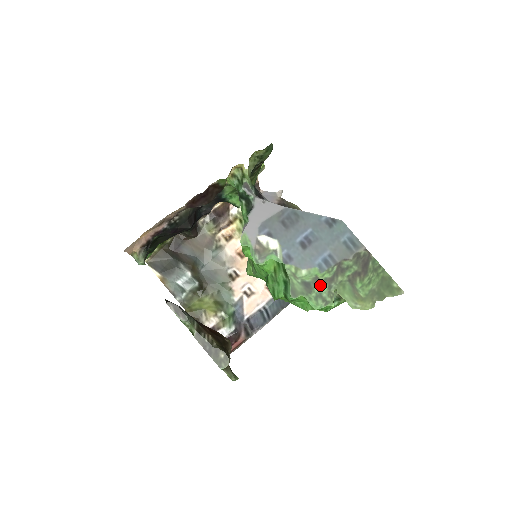
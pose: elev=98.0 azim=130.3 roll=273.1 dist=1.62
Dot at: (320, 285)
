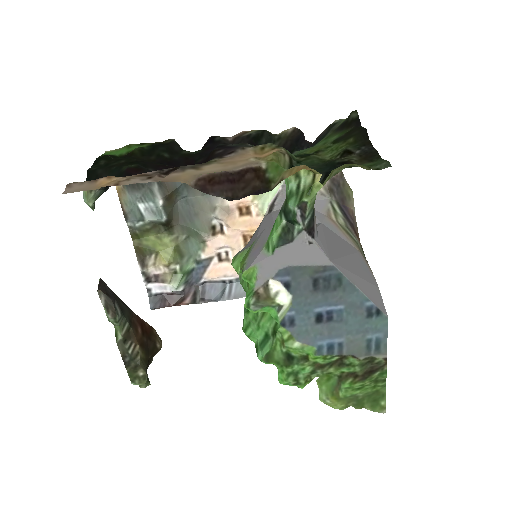
Dot at: (304, 365)
